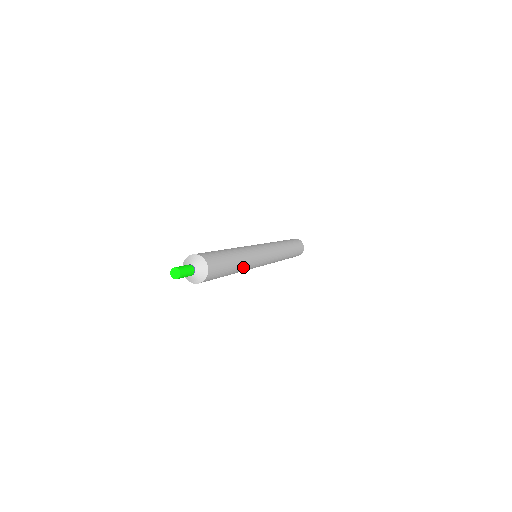
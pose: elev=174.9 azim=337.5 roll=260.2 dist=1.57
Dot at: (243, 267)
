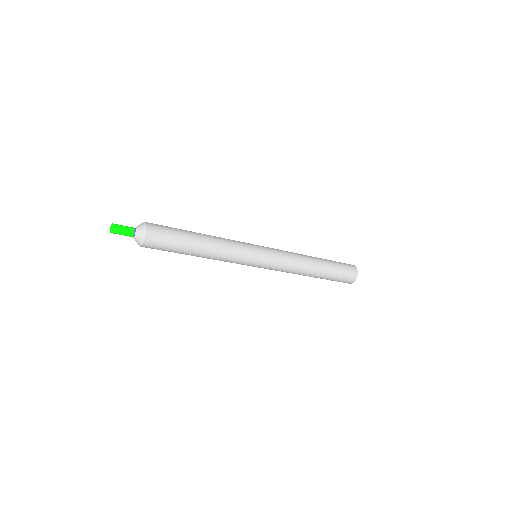
Dot at: (211, 256)
